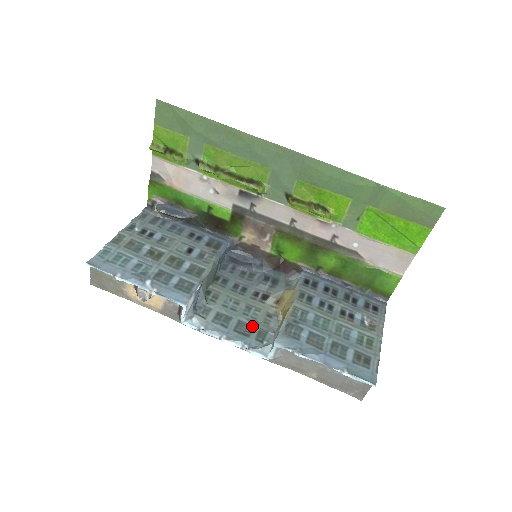
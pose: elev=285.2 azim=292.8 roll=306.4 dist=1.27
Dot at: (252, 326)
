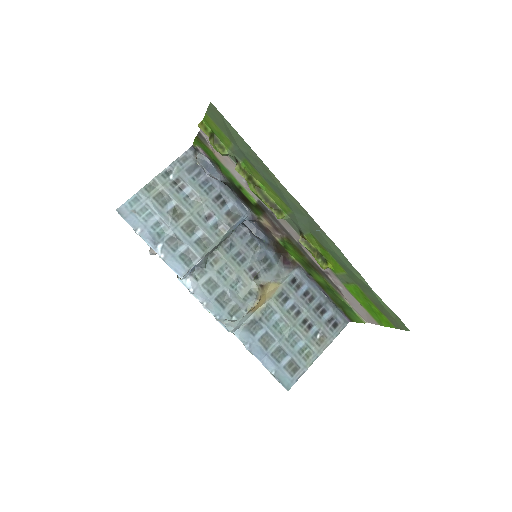
Dot at: (231, 300)
